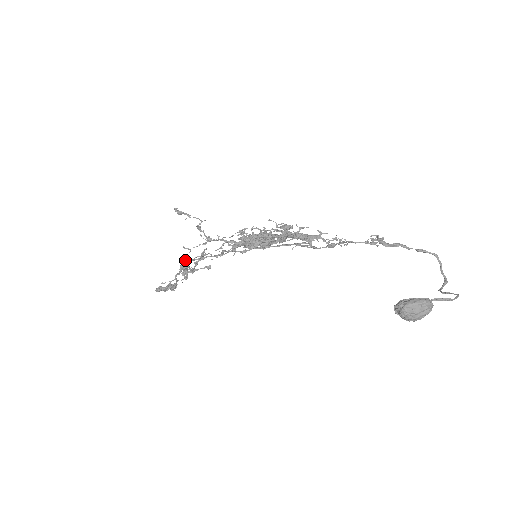
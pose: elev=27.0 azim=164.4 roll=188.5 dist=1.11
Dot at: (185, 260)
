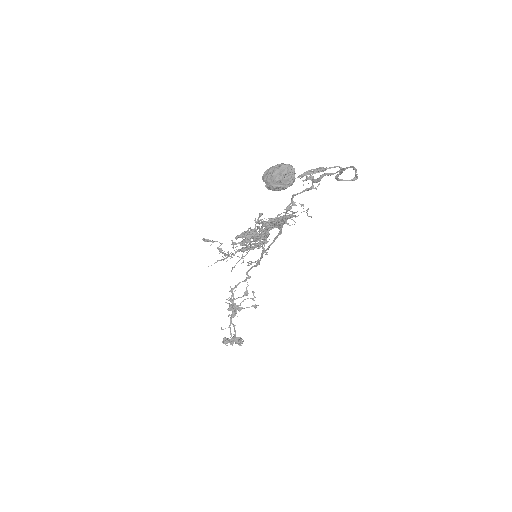
Dot at: (232, 299)
